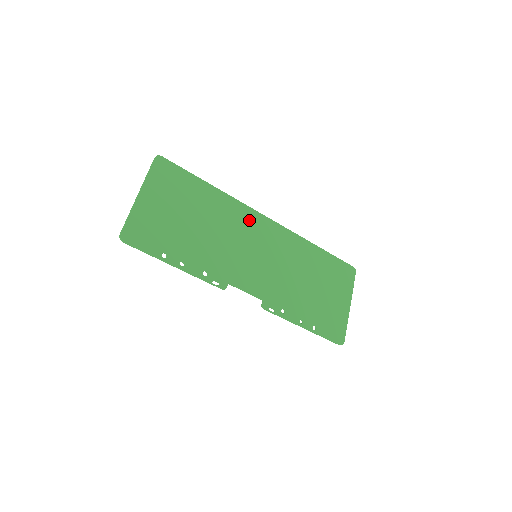
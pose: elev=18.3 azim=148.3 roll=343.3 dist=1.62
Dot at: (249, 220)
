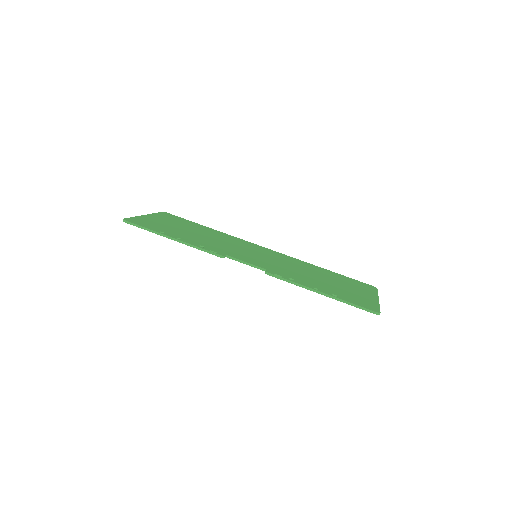
Dot at: (247, 244)
